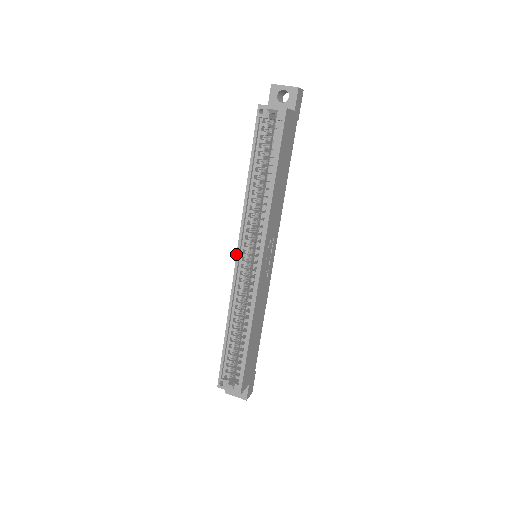
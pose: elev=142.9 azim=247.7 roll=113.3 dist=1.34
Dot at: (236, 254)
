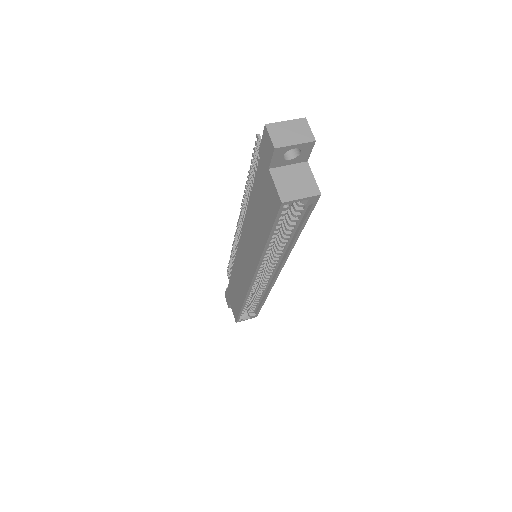
Dot at: (251, 281)
